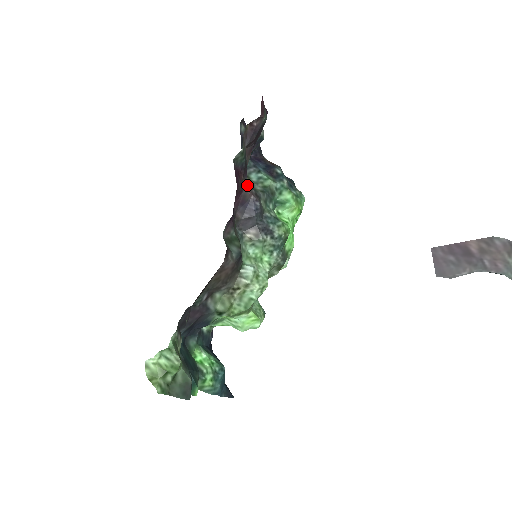
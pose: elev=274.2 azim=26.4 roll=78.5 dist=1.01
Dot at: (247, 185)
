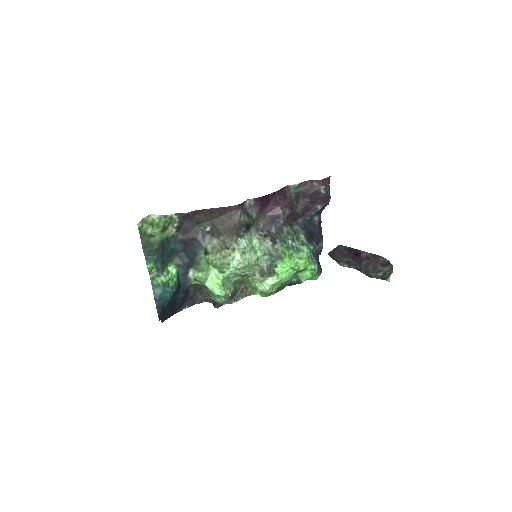
Dot at: (285, 209)
